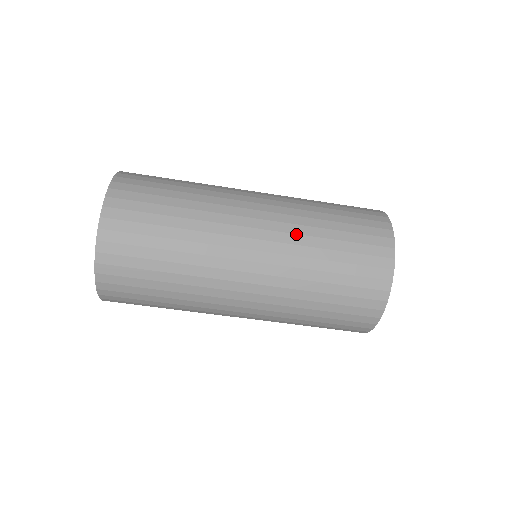
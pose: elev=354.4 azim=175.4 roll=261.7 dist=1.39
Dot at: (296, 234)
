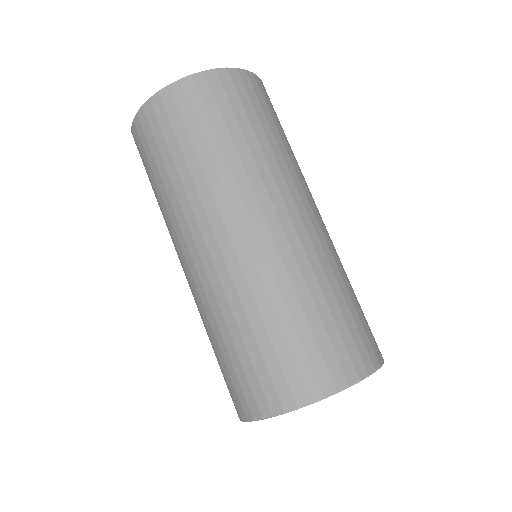
Dot at: (261, 280)
